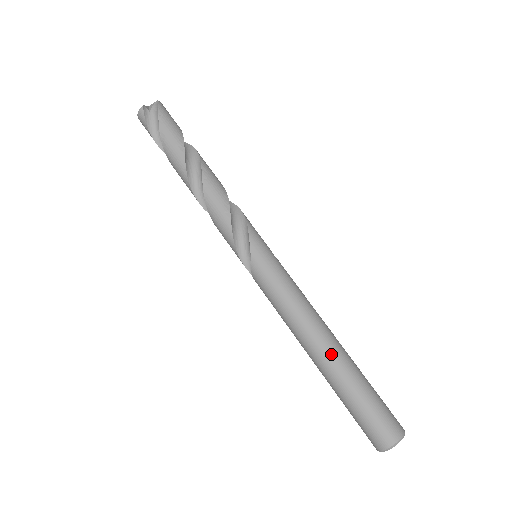
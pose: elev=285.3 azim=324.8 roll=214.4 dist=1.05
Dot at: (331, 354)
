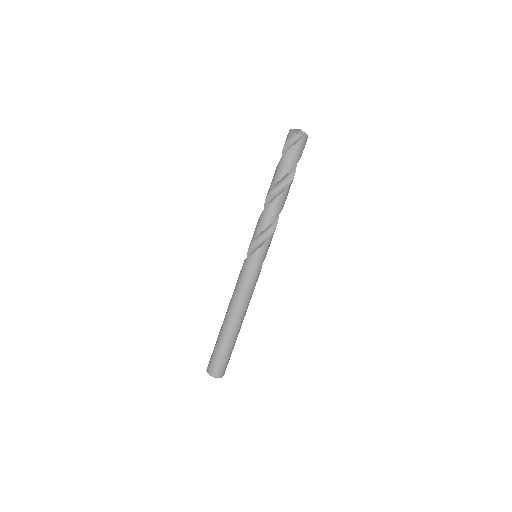
Dot at: (230, 325)
